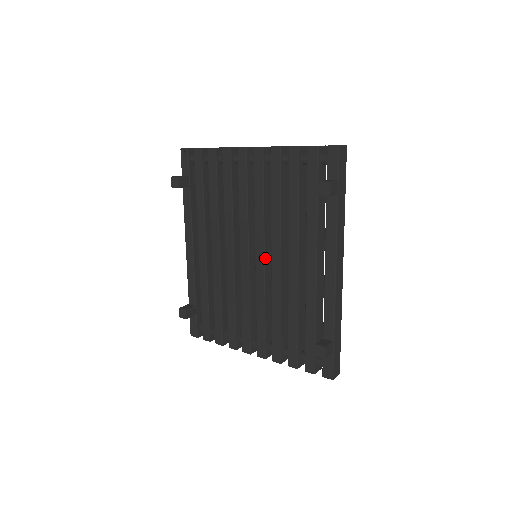
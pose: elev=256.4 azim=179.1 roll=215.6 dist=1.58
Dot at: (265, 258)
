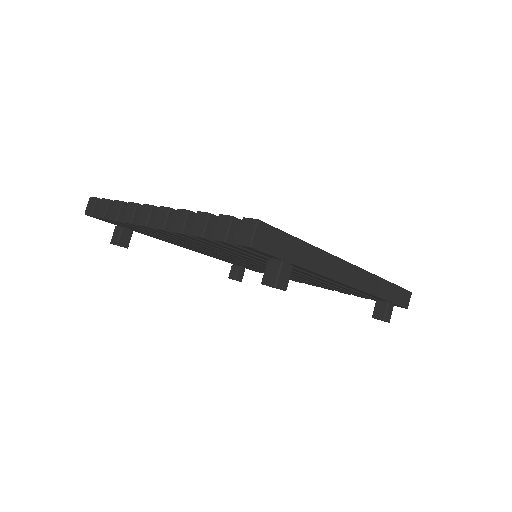
Dot at: occluded
